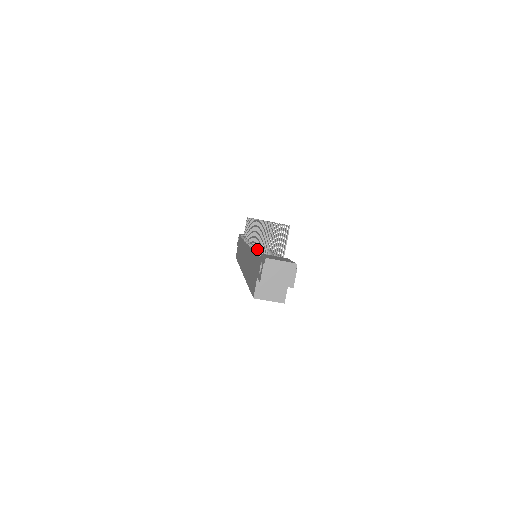
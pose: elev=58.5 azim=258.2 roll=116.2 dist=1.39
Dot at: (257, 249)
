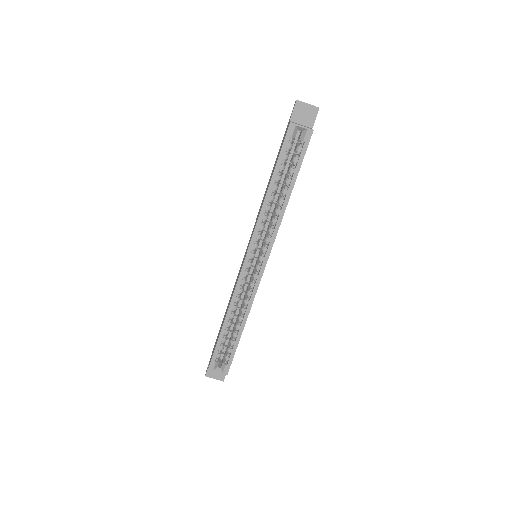
Dot at: occluded
